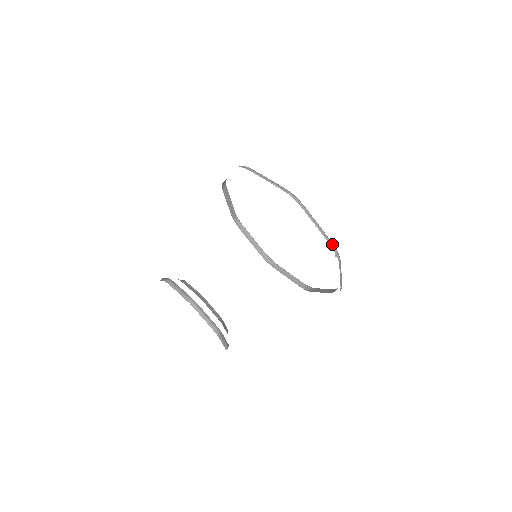
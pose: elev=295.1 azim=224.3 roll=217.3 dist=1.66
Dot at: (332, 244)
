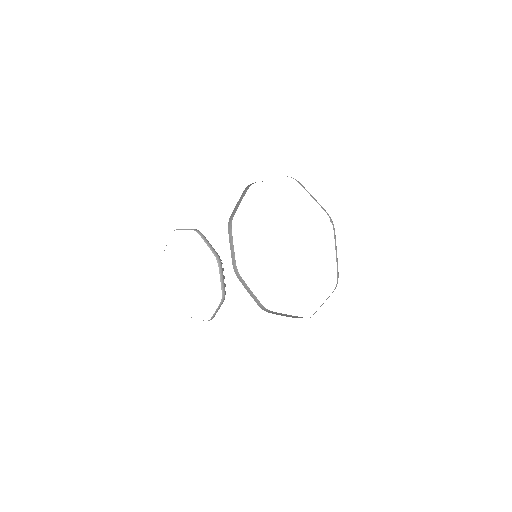
Dot at: (326, 212)
